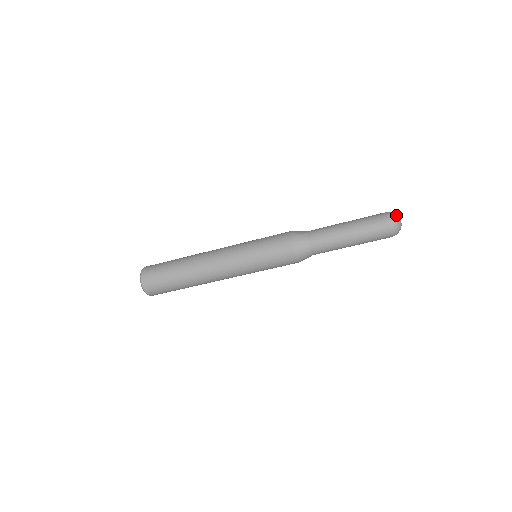
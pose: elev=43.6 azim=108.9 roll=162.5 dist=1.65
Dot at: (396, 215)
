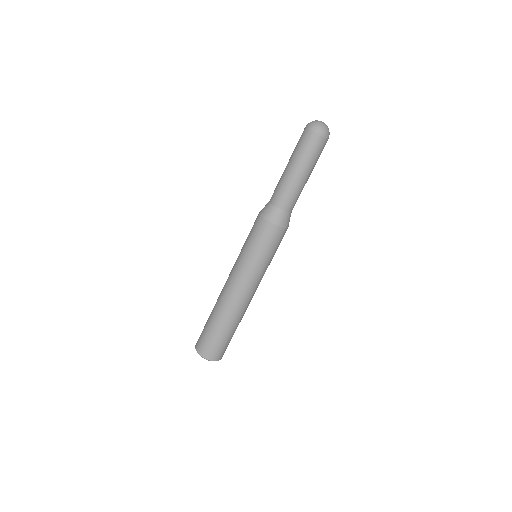
Dot at: (312, 121)
